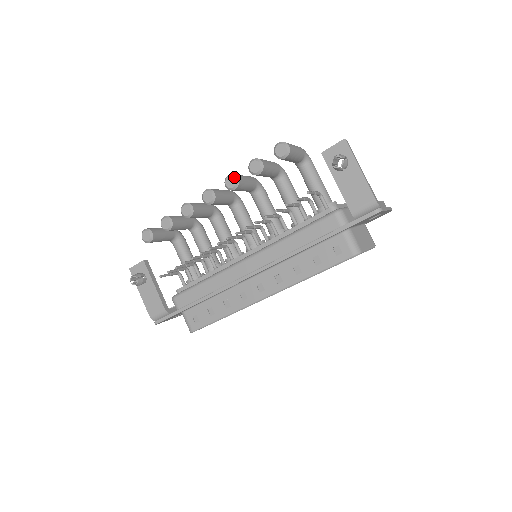
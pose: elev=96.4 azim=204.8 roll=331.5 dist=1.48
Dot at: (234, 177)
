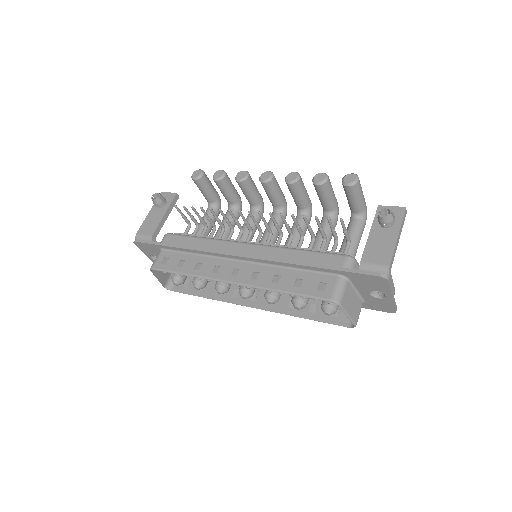
Dot at: (298, 175)
